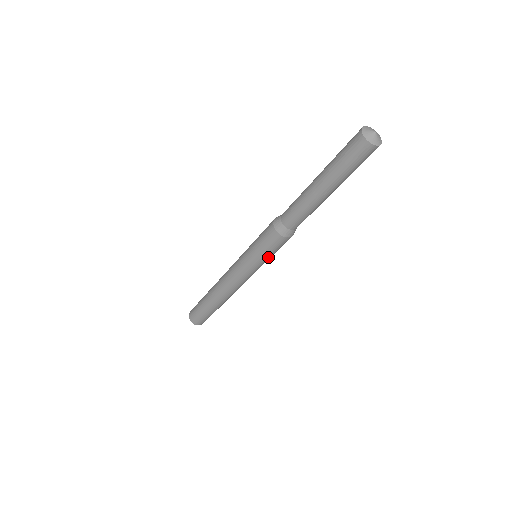
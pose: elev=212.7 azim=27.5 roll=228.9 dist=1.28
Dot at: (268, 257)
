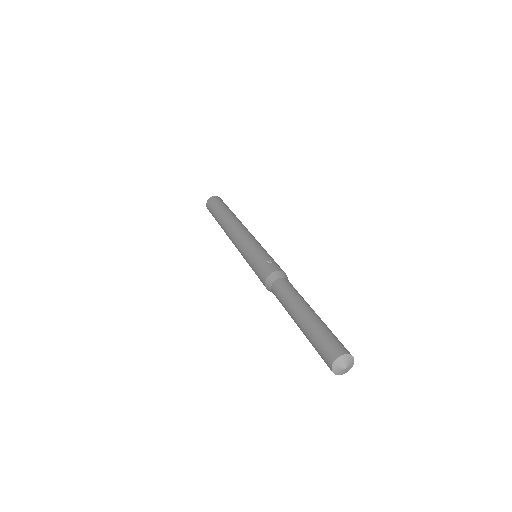
Dot at: occluded
